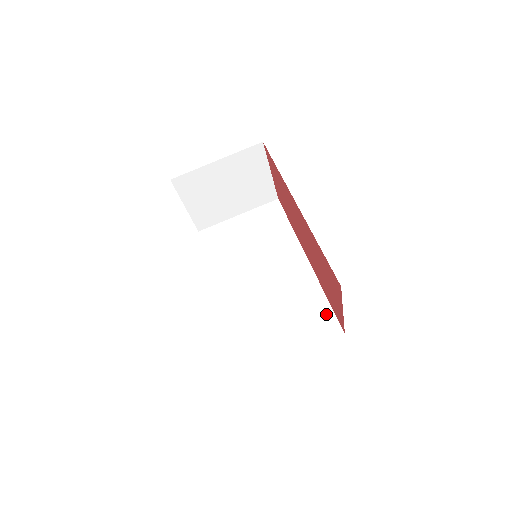
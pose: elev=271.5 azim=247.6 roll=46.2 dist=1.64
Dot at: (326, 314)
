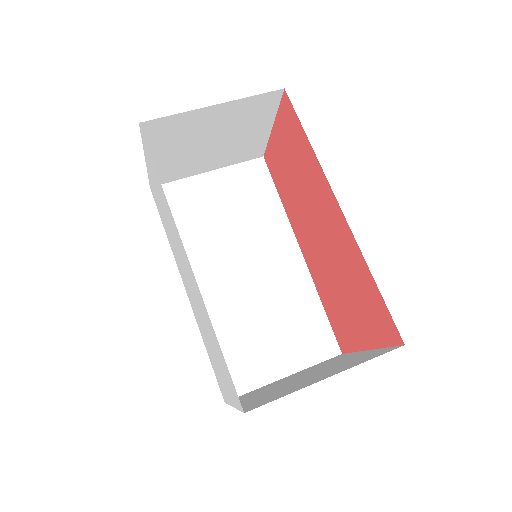
Dot at: (321, 327)
